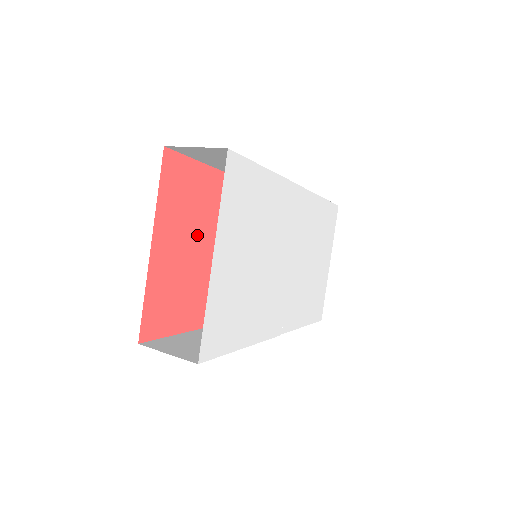
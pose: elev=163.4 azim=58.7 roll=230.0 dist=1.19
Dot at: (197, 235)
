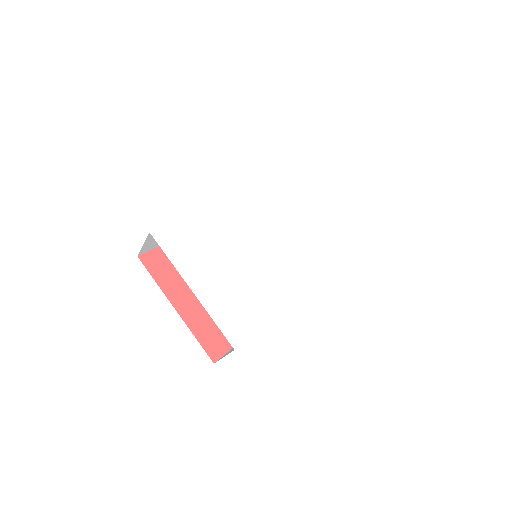
Dot at: occluded
